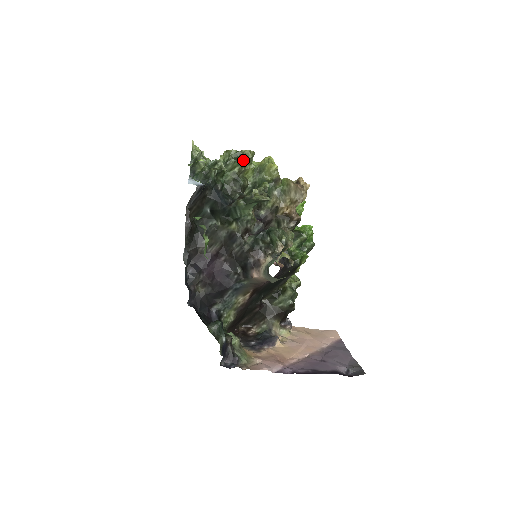
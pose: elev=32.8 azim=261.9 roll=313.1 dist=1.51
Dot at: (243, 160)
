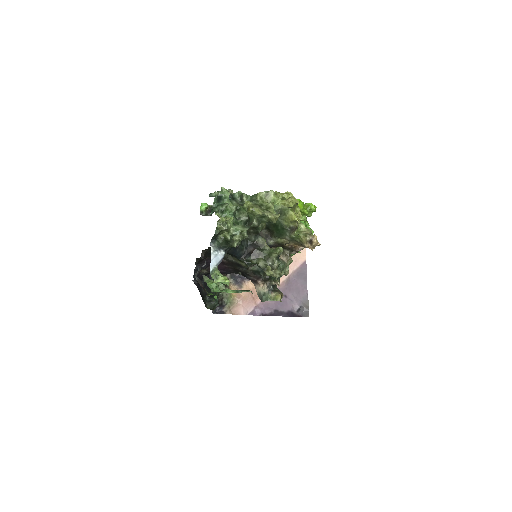
Dot at: (266, 221)
